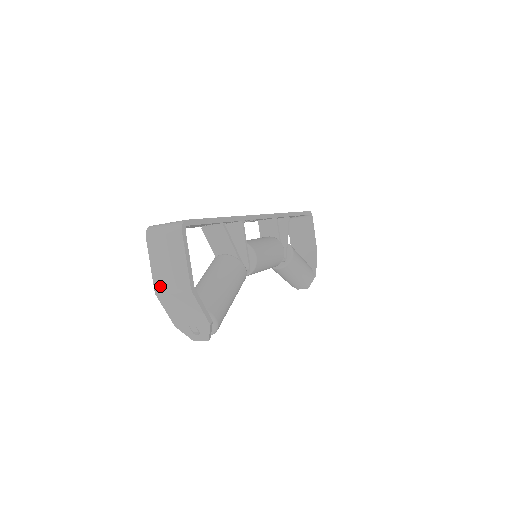
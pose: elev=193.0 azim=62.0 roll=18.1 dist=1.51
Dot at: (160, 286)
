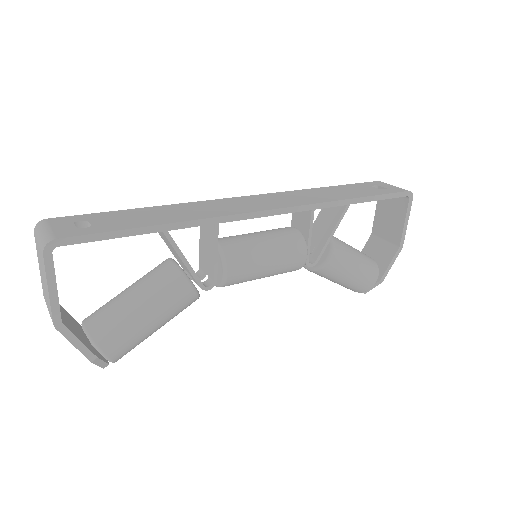
Dot at: (44, 296)
